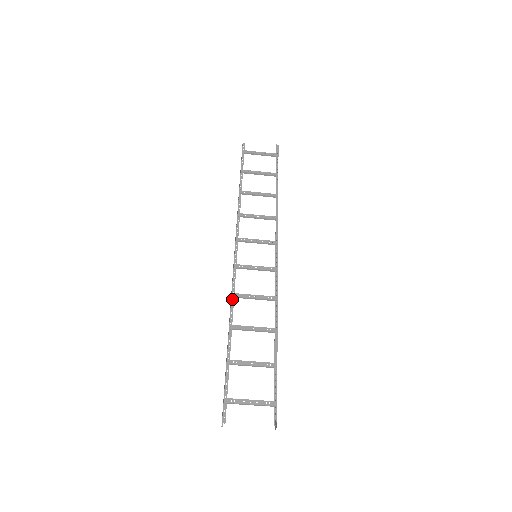
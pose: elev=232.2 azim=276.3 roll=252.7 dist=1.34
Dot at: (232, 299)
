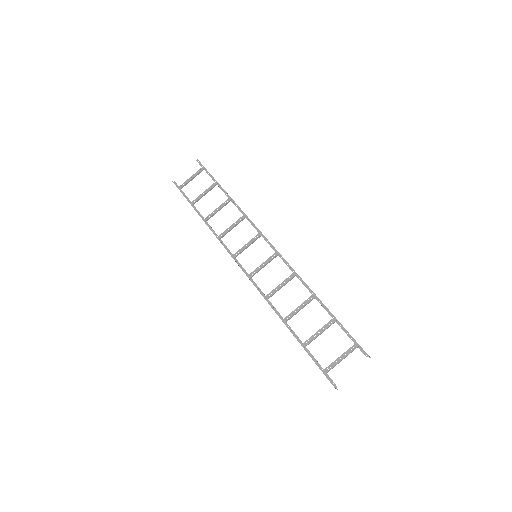
Dot at: (268, 302)
